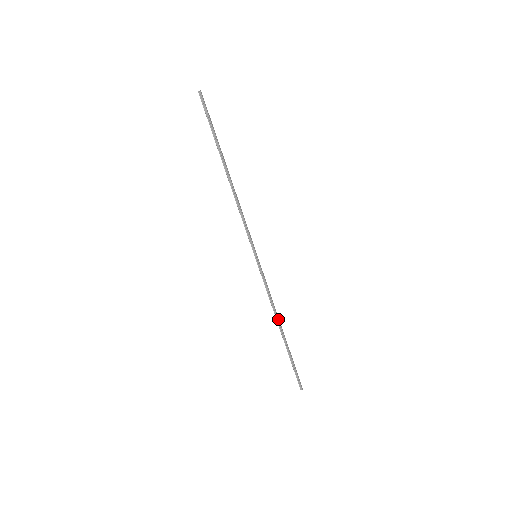
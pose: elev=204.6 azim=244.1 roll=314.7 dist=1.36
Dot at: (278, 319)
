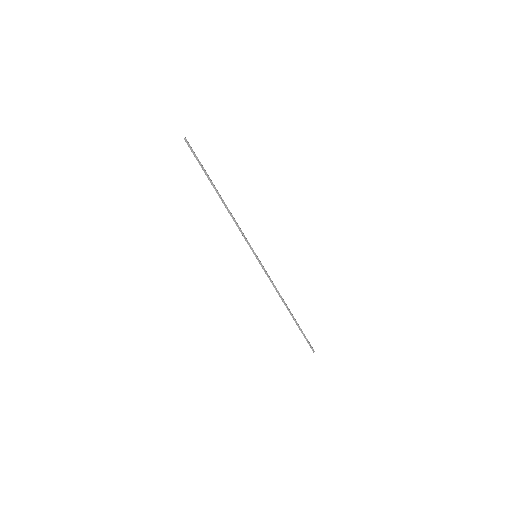
Dot at: (284, 301)
